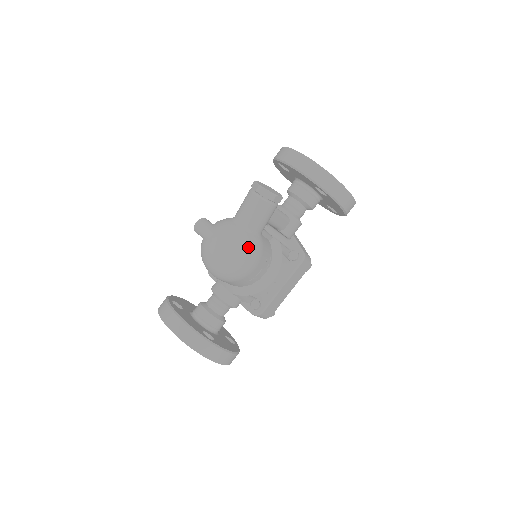
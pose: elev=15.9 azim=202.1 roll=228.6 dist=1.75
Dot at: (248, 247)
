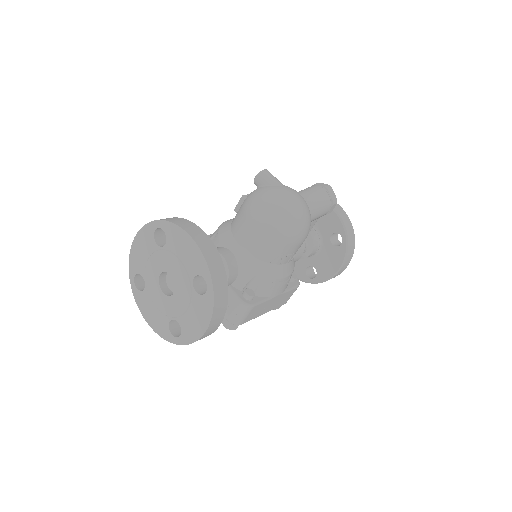
Dot at: (310, 218)
